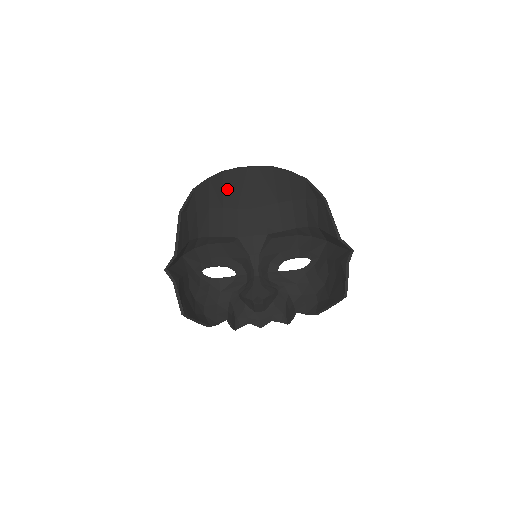
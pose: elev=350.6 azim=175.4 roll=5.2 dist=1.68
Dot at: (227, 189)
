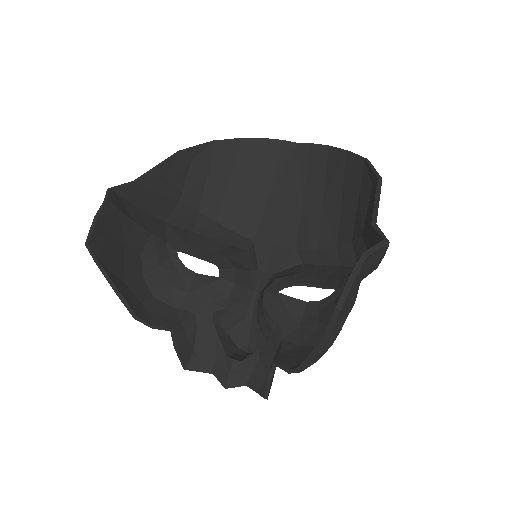
Dot at: (261, 165)
